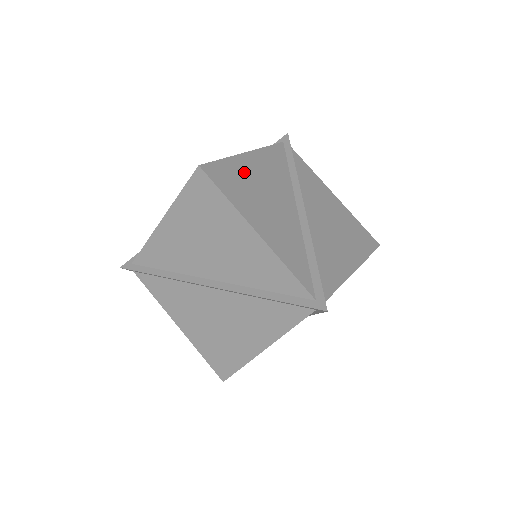
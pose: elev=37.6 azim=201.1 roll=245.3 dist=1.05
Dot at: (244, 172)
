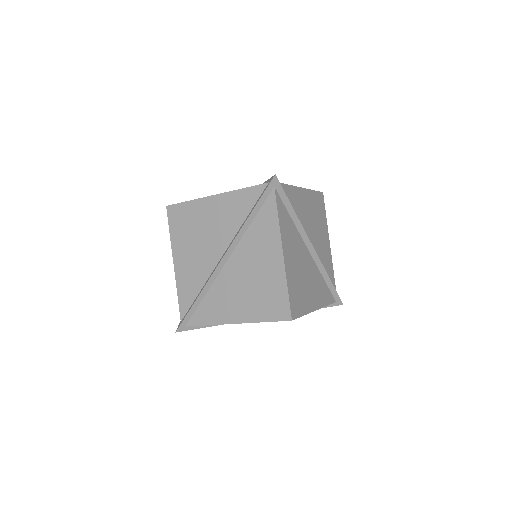
Dot at: occluded
